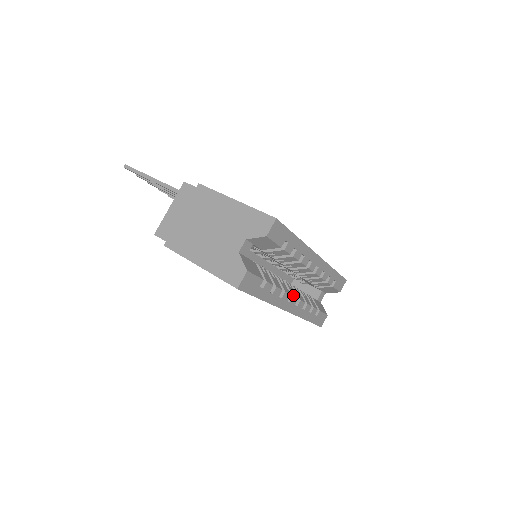
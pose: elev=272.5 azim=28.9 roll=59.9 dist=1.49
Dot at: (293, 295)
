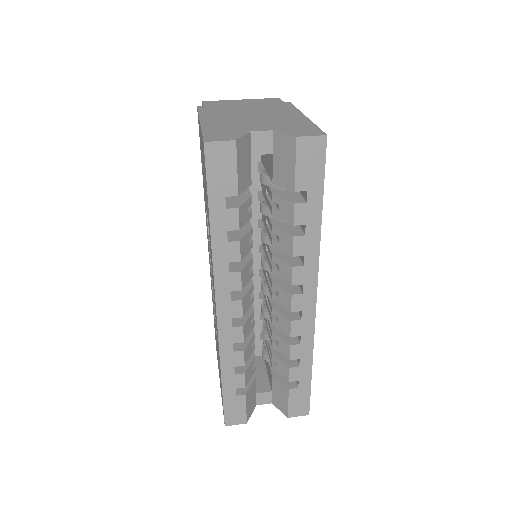
Dot at: (243, 300)
